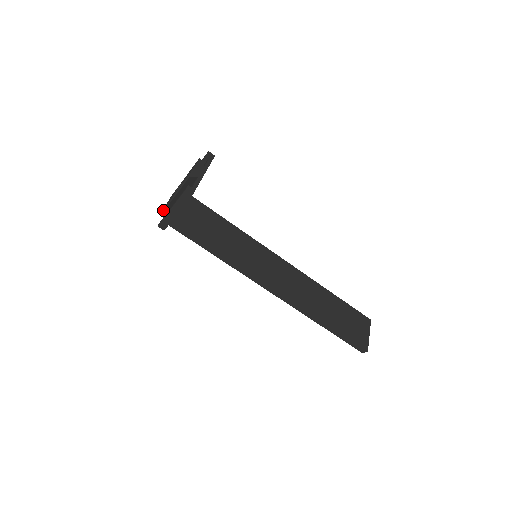
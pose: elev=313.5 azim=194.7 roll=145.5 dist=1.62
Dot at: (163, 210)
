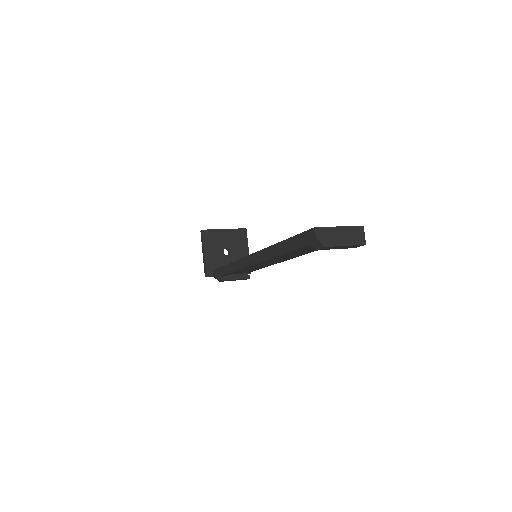
Dot at: occluded
